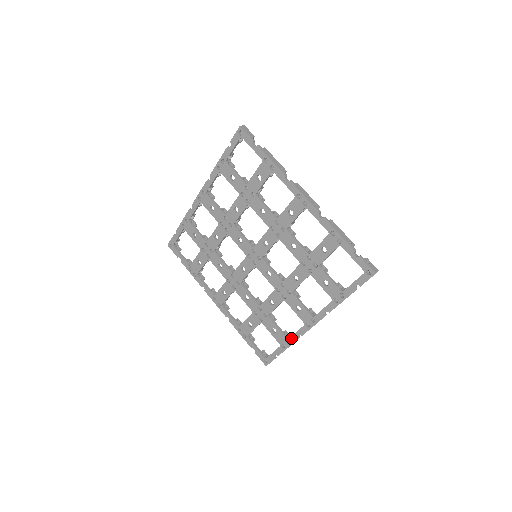
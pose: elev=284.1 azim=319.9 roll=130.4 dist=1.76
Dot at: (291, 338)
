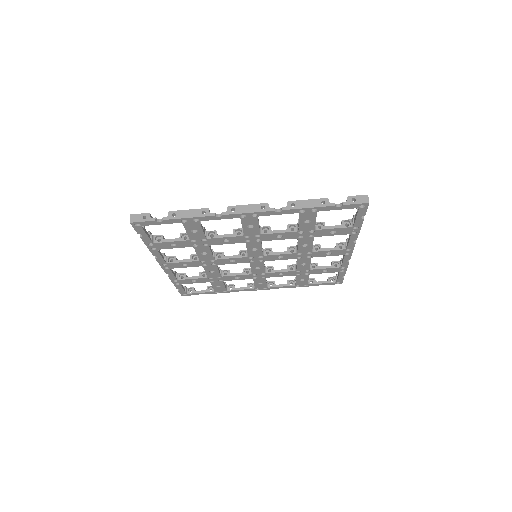
Dot at: (343, 265)
